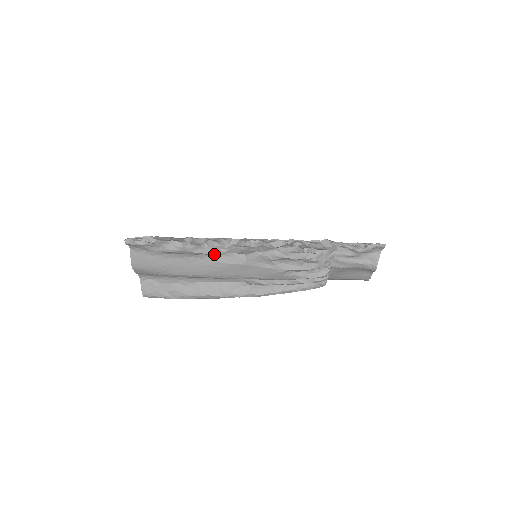
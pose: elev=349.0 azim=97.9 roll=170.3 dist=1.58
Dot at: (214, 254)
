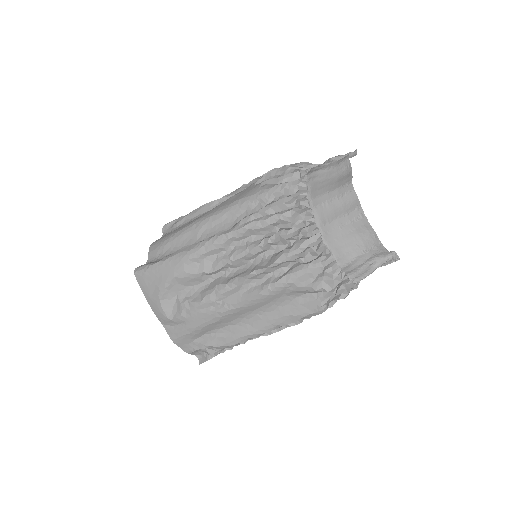
Dot at: occluded
